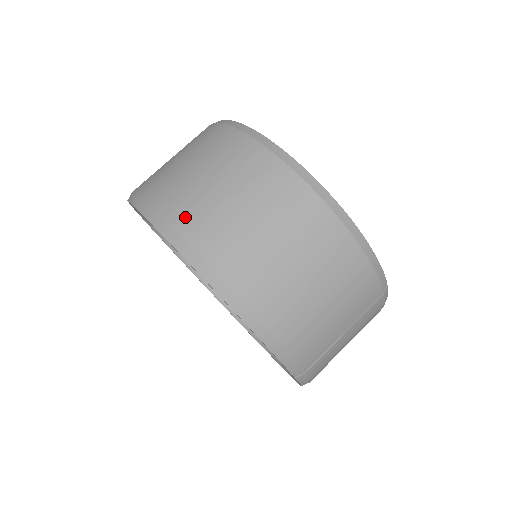
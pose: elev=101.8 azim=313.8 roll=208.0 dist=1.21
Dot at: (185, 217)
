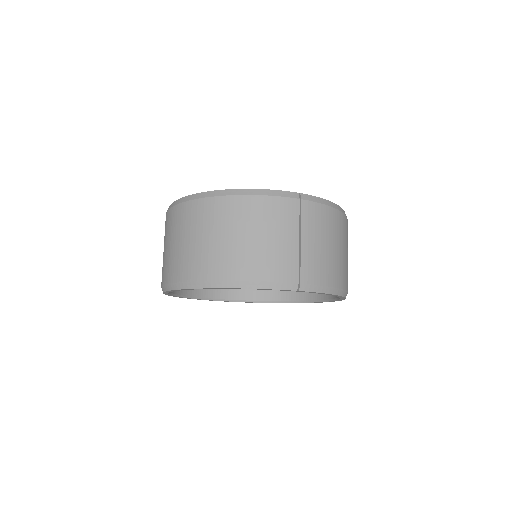
Dot at: (169, 272)
